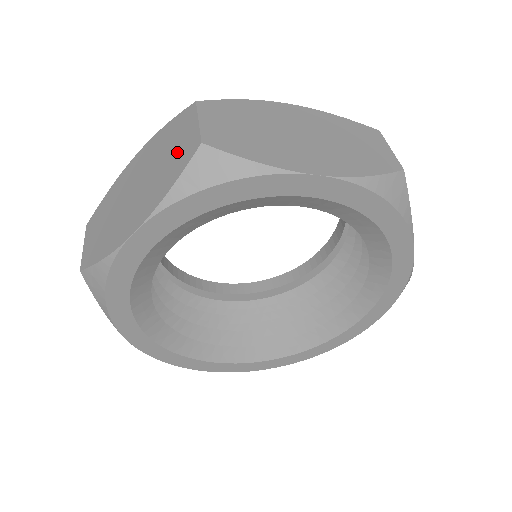
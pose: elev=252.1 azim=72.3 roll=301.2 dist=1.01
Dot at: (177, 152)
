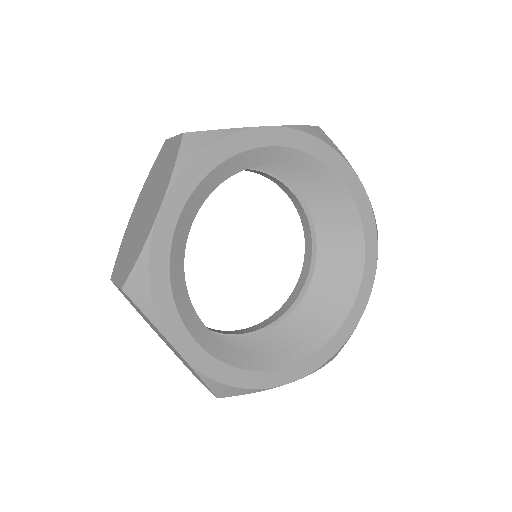
Dot at: (168, 158)
